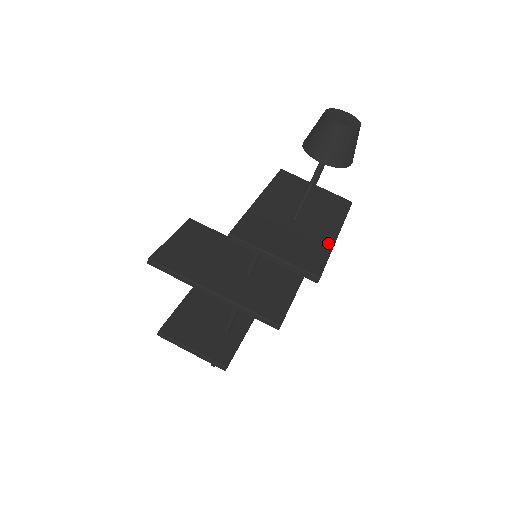
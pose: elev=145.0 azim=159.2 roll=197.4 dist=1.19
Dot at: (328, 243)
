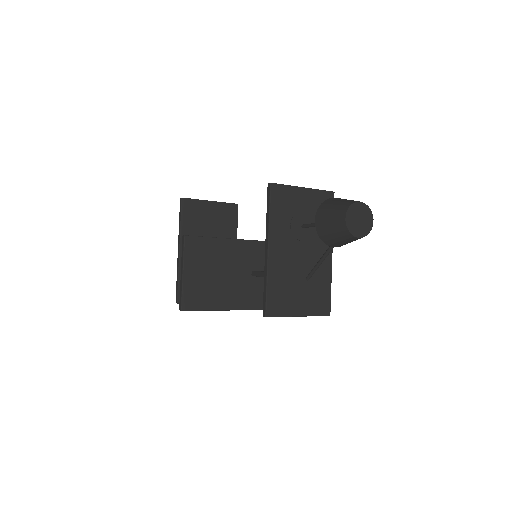
Dot at: (328, 271)
